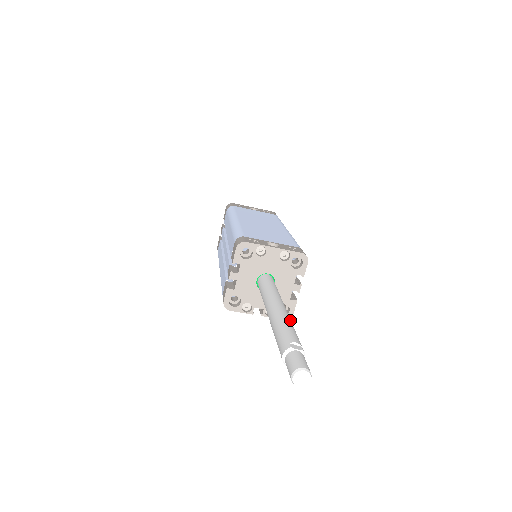
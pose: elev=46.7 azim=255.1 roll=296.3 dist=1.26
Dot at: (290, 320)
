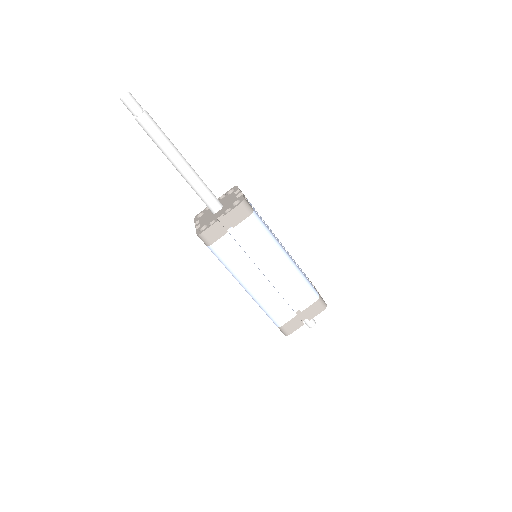
Dot at: occluded
